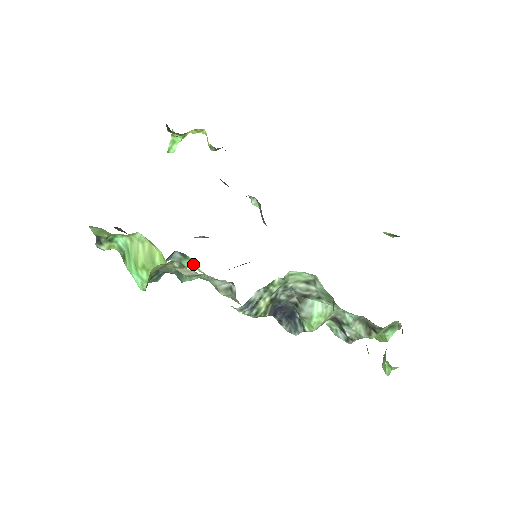
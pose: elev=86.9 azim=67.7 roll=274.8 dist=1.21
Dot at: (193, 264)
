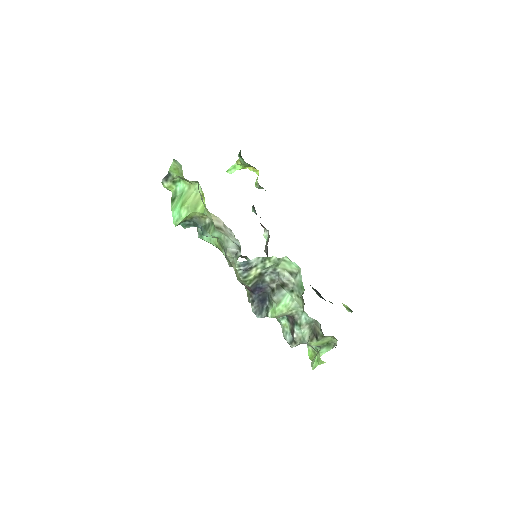
Dot at: occluded
